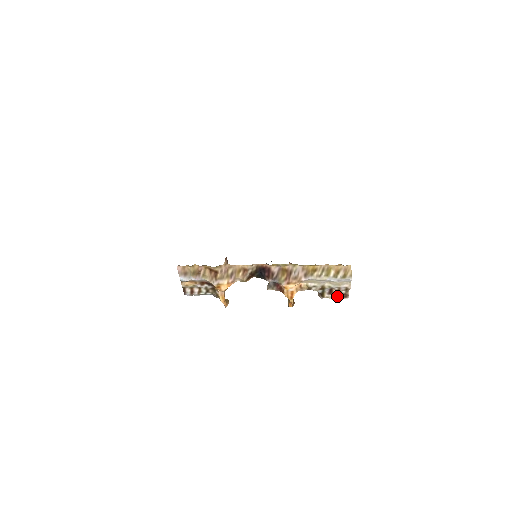
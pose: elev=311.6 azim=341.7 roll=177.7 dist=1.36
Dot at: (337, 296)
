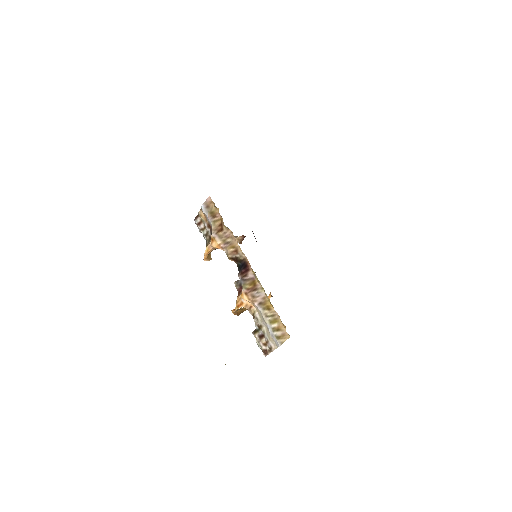
Dot at: (261, 345)
